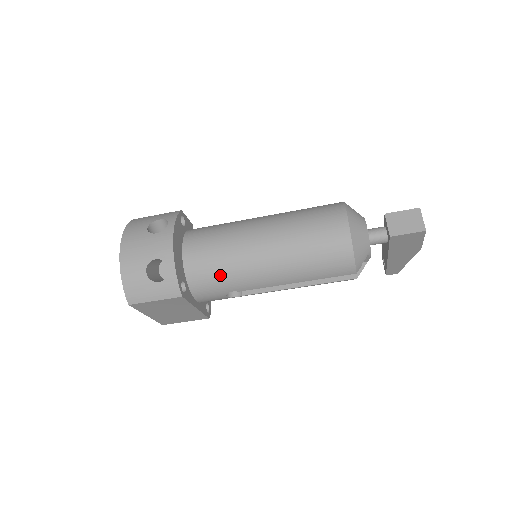
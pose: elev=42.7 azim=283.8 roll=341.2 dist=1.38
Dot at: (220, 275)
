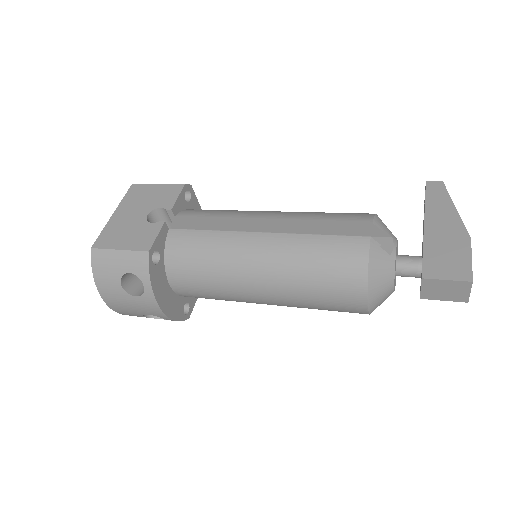
Dot at: occluded
